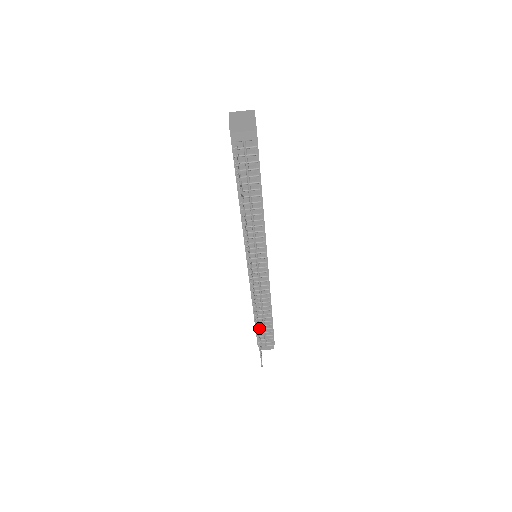
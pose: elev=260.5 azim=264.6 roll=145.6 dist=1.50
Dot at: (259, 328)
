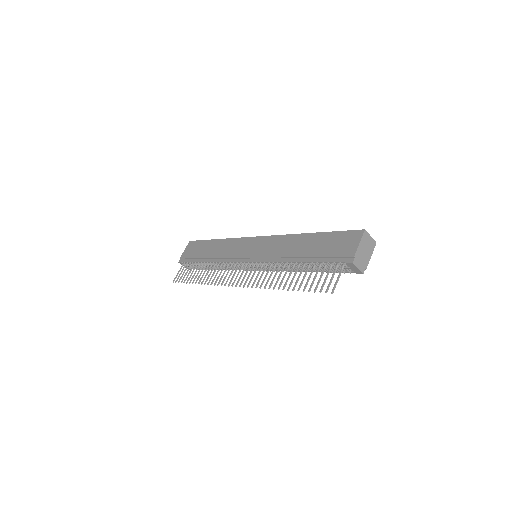
Dot at: (198, 263)
